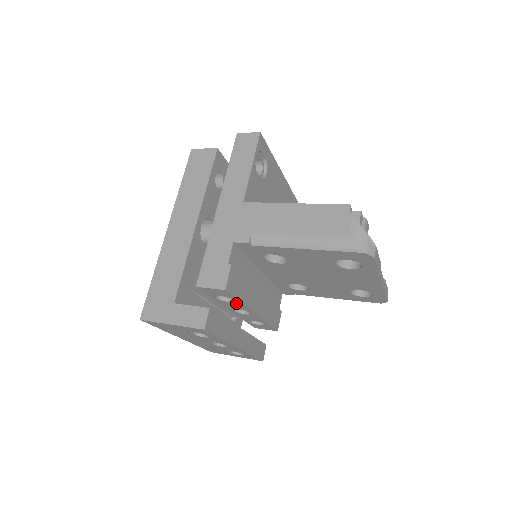
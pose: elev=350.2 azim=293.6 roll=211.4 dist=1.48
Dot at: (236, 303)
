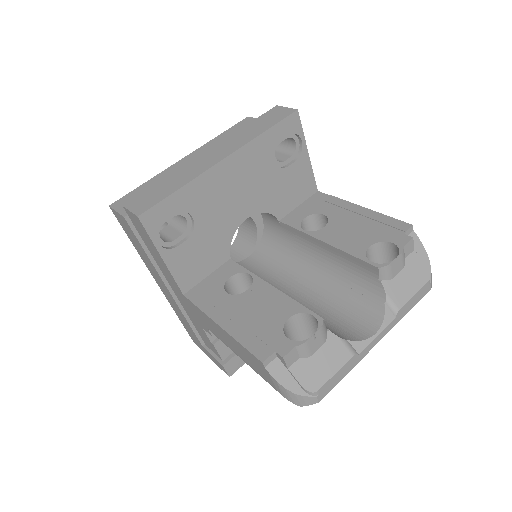
Dot at: occluded
